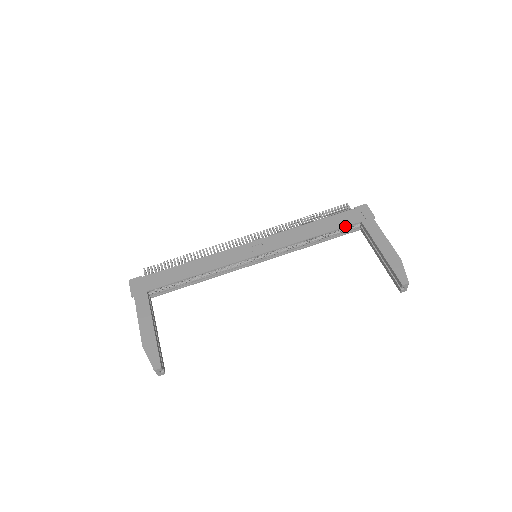
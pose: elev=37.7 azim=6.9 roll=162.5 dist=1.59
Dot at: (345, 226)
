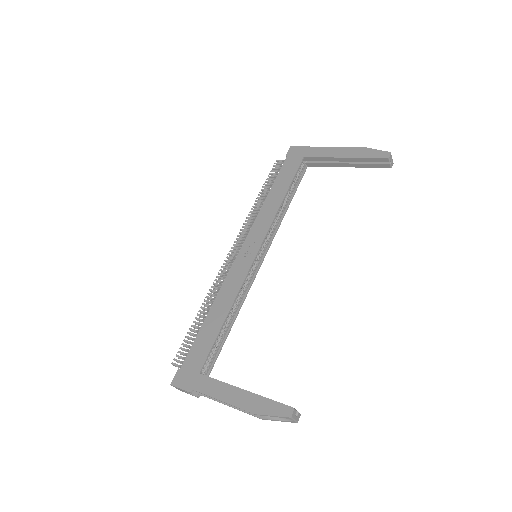
Dot at: (296, 171)
